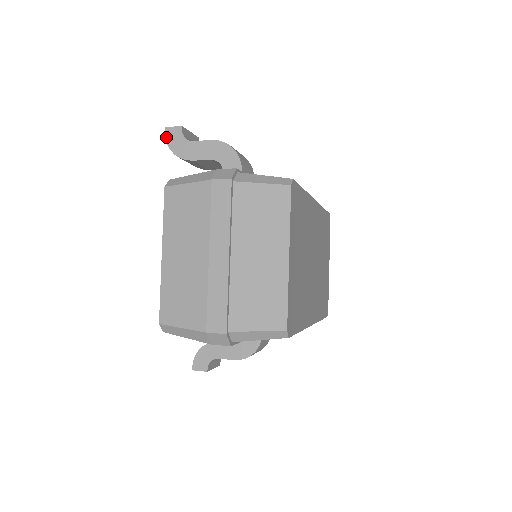
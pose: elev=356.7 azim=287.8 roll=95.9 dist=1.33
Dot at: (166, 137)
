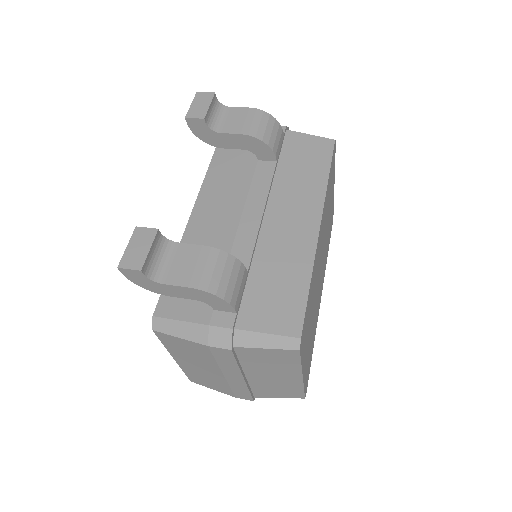
Dot at: (124, 275)
